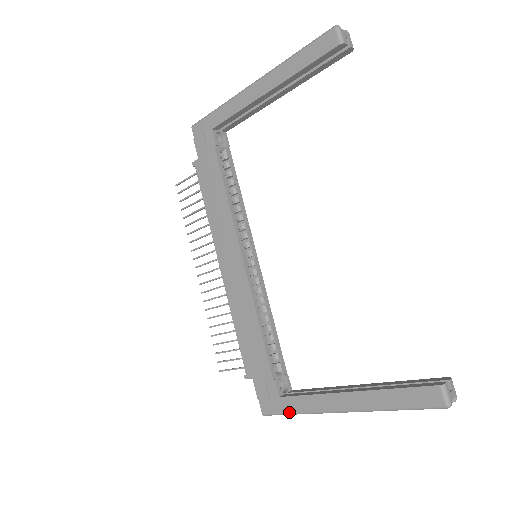
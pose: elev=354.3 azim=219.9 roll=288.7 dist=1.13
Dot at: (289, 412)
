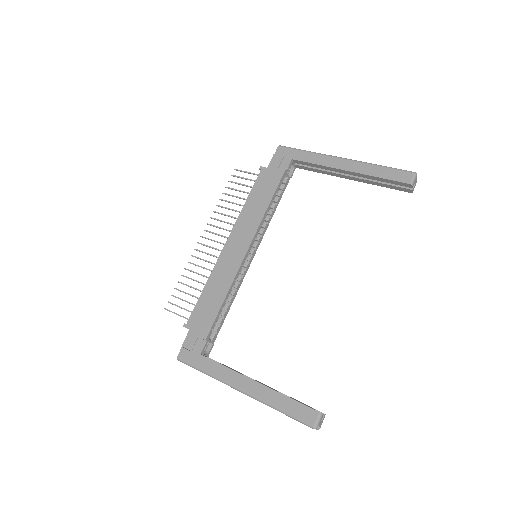
Dot at: (200, 368)
